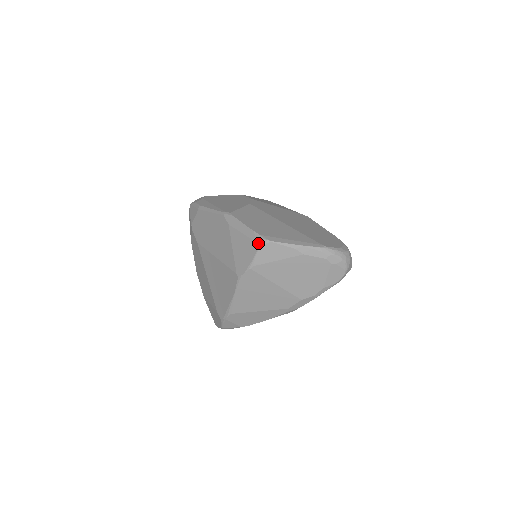
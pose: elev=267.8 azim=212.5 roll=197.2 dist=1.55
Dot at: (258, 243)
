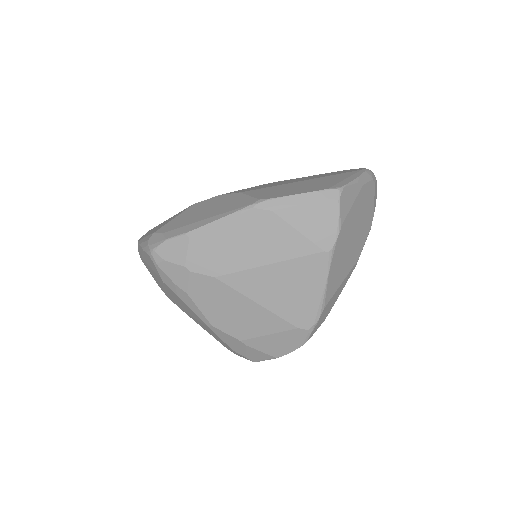
Dot at: (334, 197)
